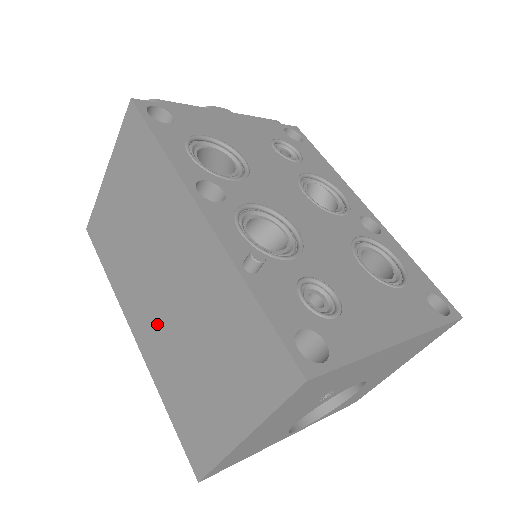
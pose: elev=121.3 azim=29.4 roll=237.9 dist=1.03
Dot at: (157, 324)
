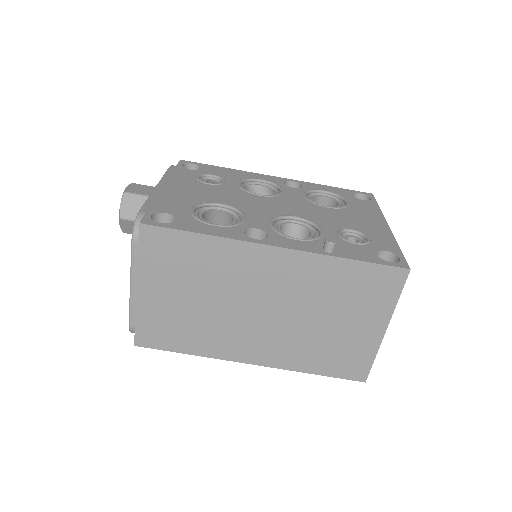
Dot at: (273, 338)
